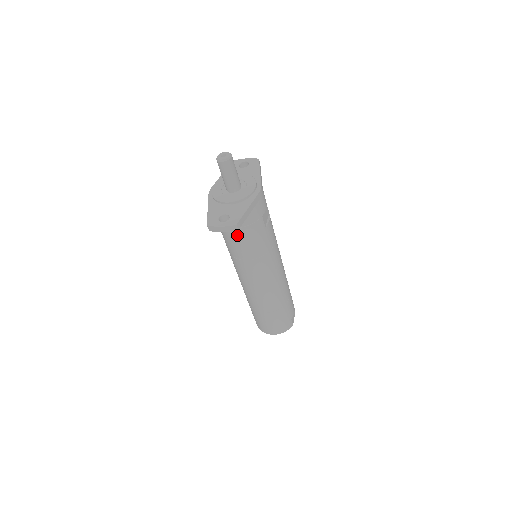
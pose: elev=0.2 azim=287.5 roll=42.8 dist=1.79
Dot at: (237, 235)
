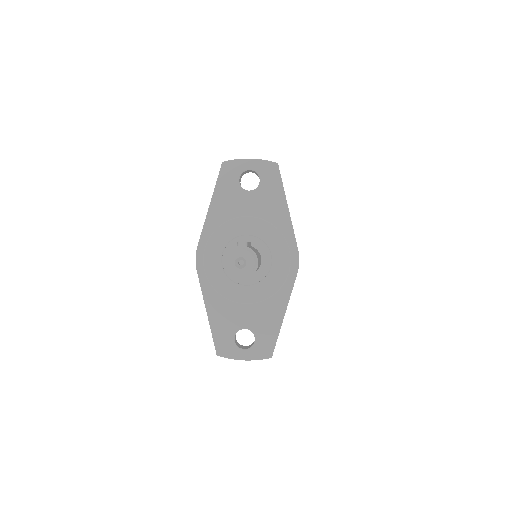
Dot at: occluded
